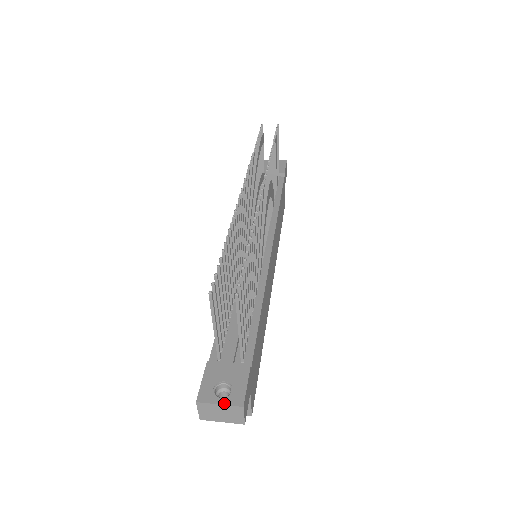
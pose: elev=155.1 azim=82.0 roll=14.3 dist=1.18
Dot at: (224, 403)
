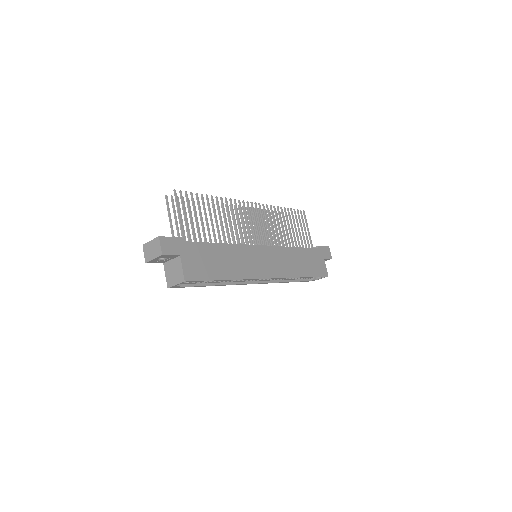
Dot at: (153, 240)
